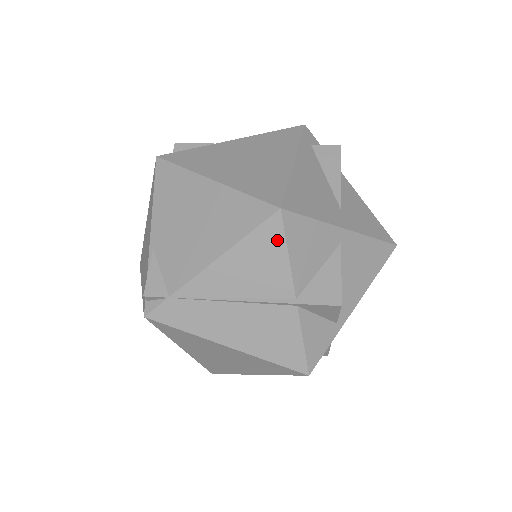
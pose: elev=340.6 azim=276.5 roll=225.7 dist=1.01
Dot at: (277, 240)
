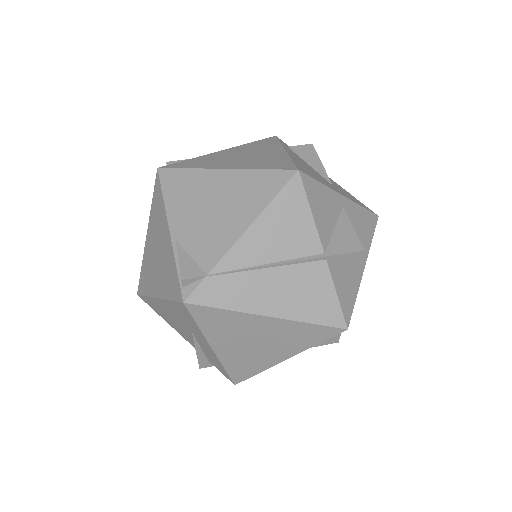
Dot at: (300, 199)
